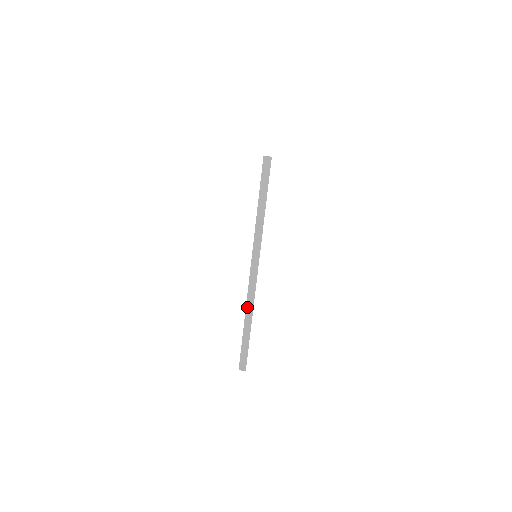
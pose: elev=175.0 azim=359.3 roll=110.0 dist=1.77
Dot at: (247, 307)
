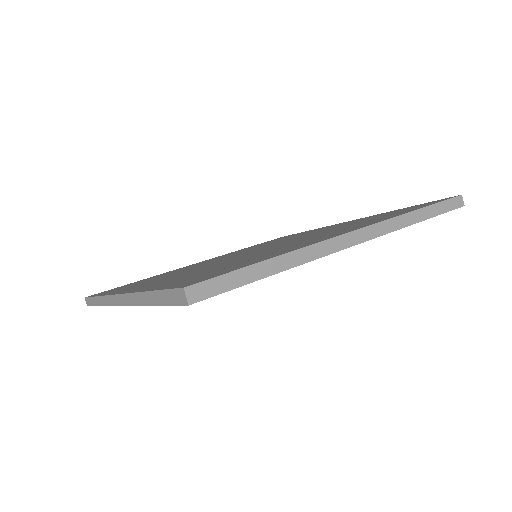
Dot at: (103, 297)
